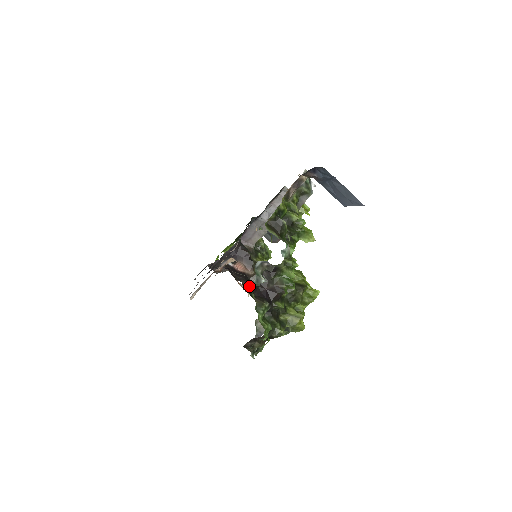
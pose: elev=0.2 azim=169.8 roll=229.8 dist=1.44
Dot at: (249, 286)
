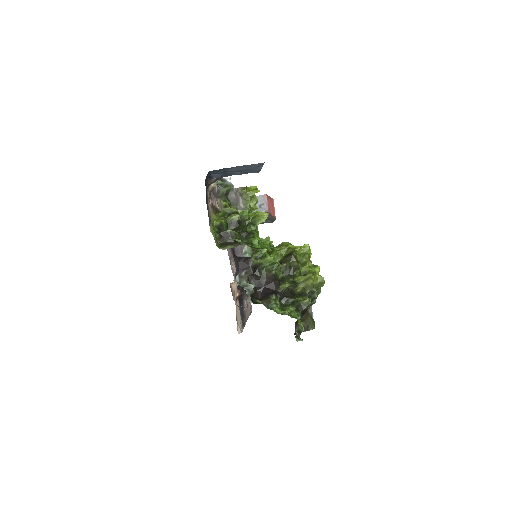
Dot at: (247, 299)
